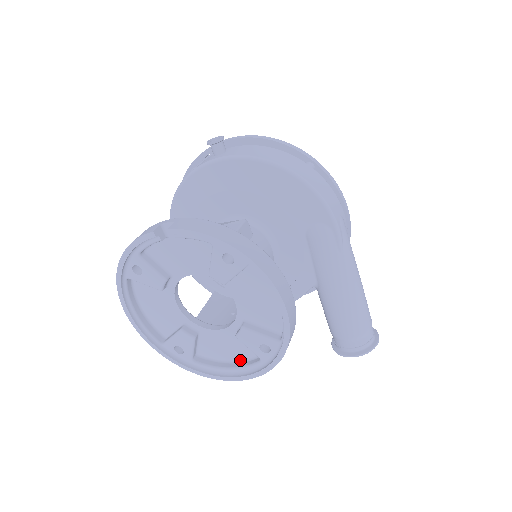
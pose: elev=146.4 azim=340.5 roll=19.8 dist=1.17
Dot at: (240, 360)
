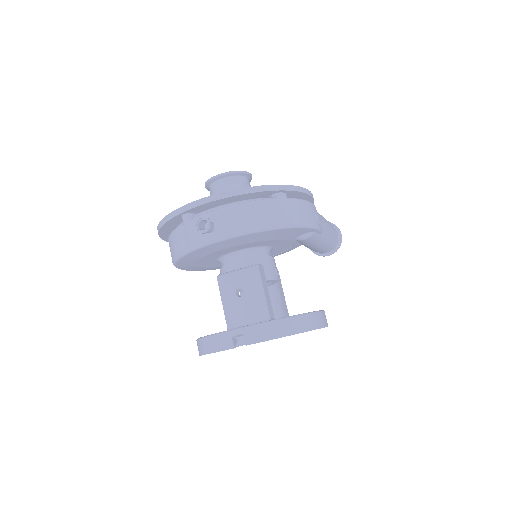
Dot at: occluded
